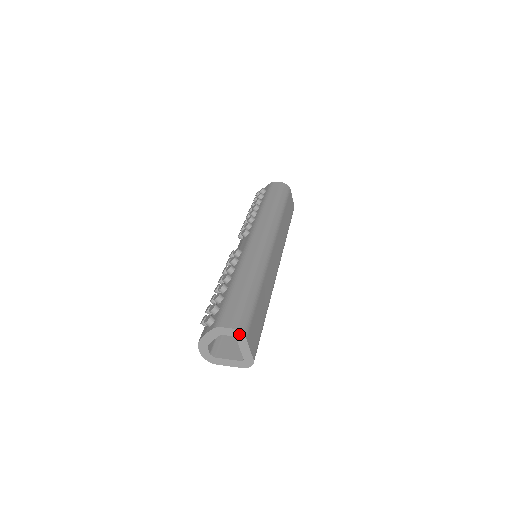
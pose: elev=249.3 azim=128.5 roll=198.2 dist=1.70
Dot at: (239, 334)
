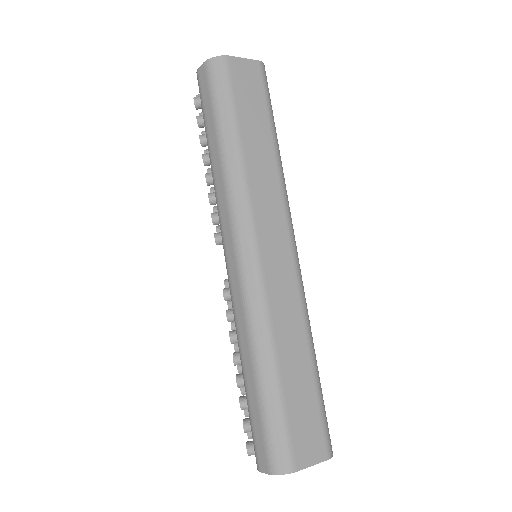
Dot at: (284, 473)
